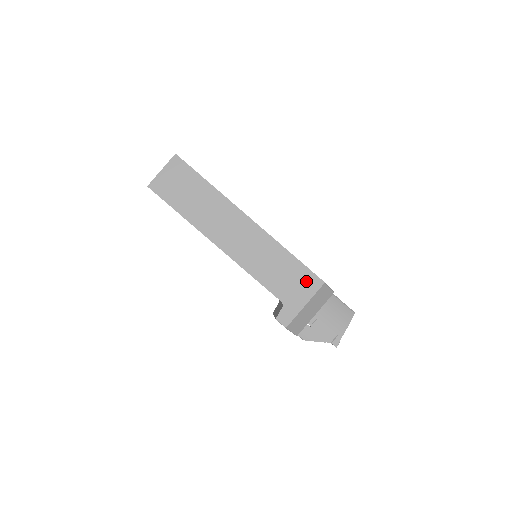
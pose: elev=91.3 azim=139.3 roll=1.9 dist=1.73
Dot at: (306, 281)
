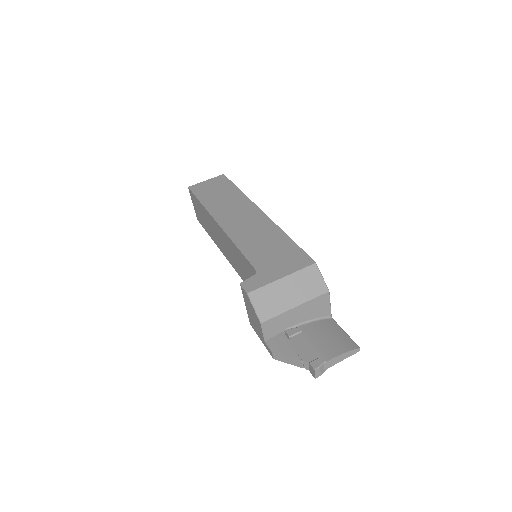
Dot at: (294, 258)
